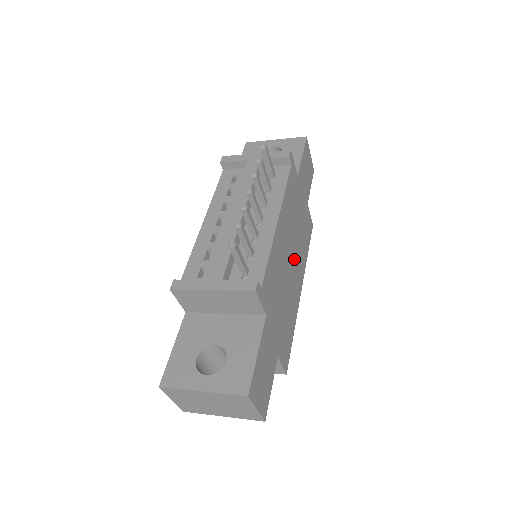
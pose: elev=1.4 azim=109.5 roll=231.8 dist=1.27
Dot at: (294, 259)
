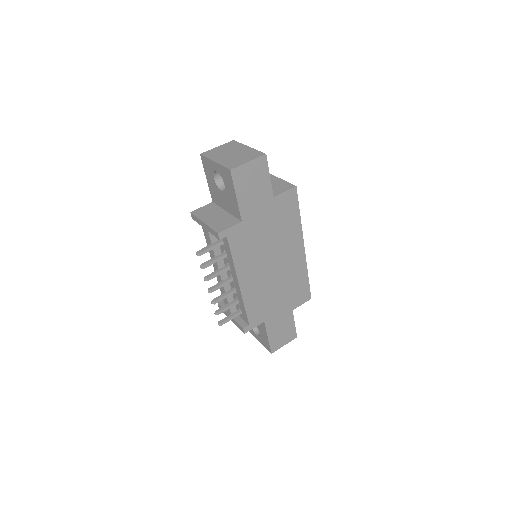
Dot at: (278, 257)
